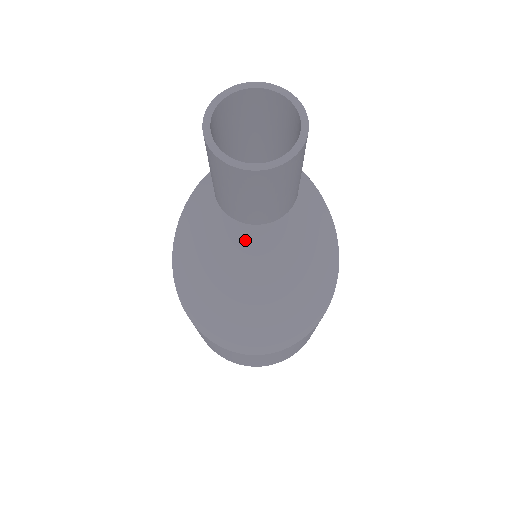
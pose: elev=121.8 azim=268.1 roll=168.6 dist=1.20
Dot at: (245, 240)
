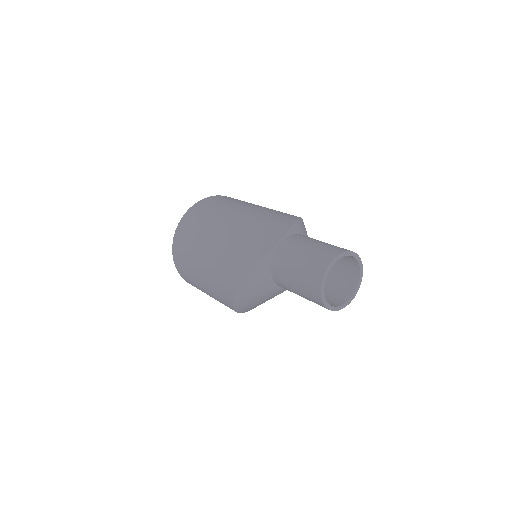
Dot at: occluded
